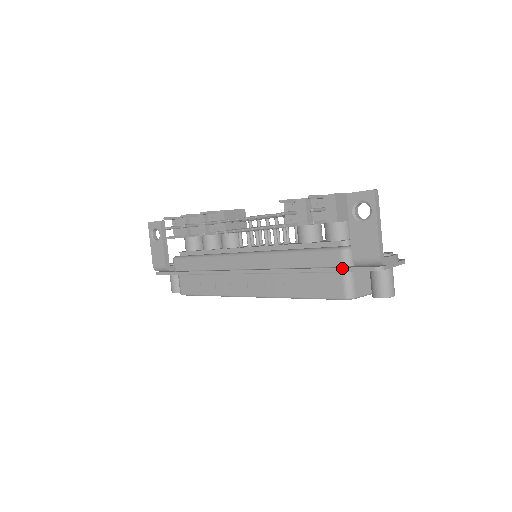
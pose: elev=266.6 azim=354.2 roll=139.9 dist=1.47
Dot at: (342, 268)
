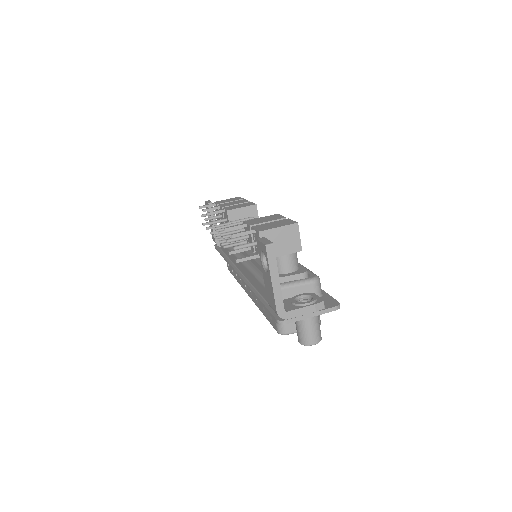
Dot at: (265, 307)
